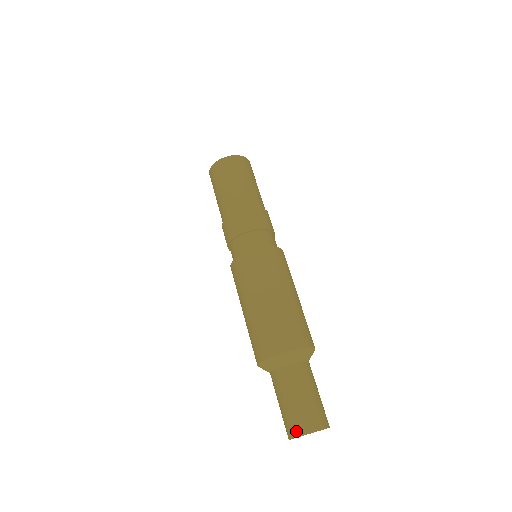
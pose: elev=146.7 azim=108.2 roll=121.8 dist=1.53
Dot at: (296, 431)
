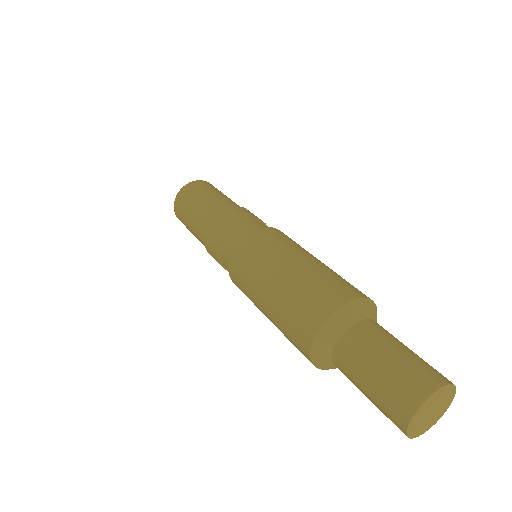
Dot at: (410, 402)
